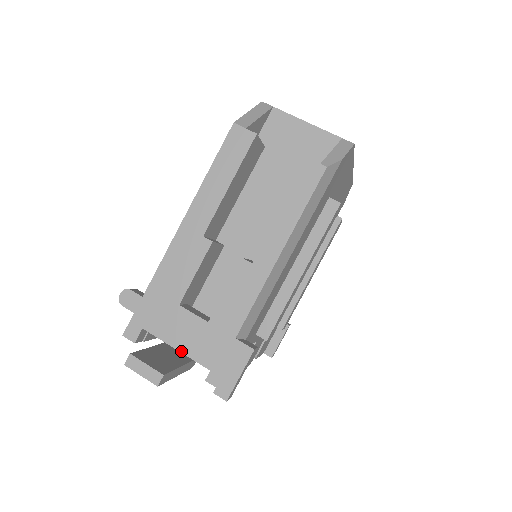
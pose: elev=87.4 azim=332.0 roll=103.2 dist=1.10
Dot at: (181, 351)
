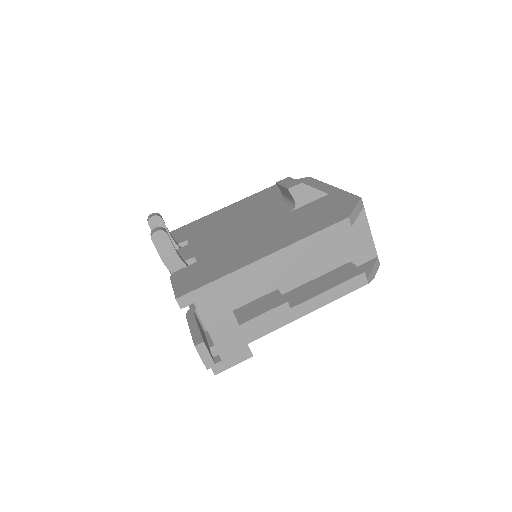
Dot at: (209, 332)
